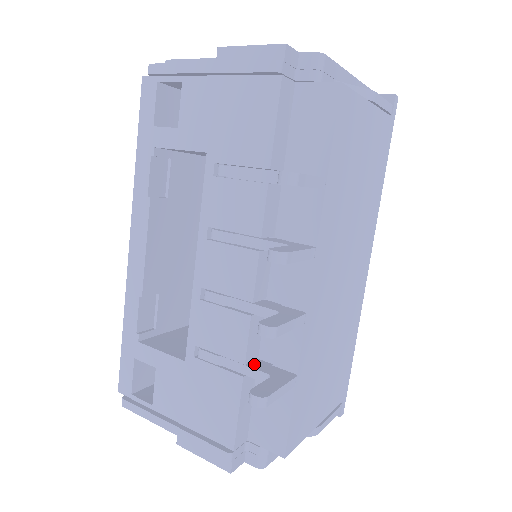
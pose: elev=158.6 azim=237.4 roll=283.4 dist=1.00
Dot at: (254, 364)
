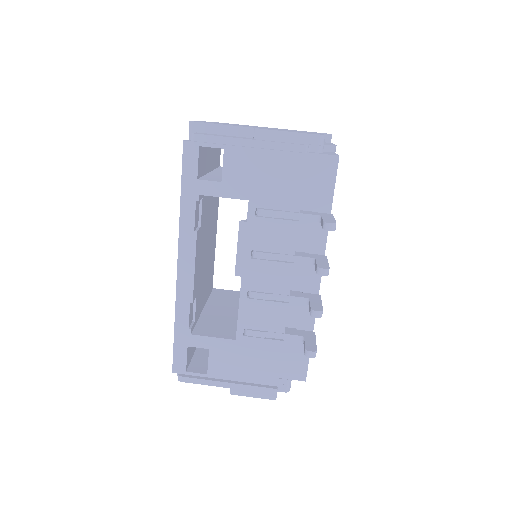
Dot at: (287, 331)
